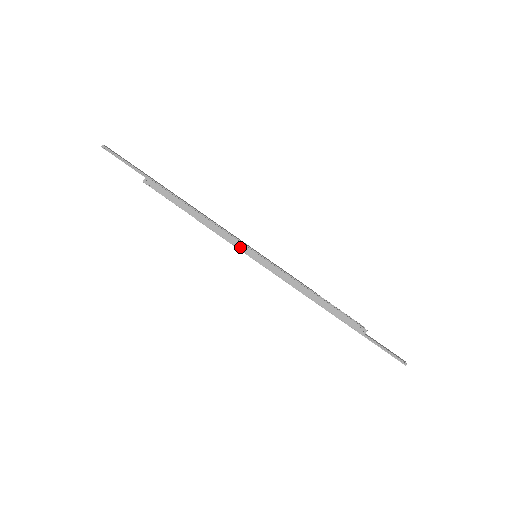
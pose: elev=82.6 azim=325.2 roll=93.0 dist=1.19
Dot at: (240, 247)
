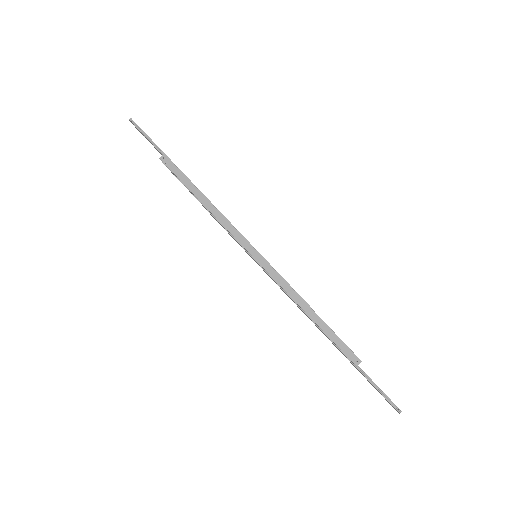
Dot at: (241, 242)
